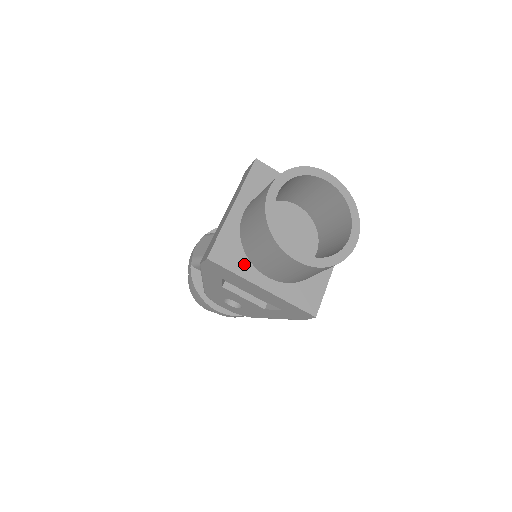
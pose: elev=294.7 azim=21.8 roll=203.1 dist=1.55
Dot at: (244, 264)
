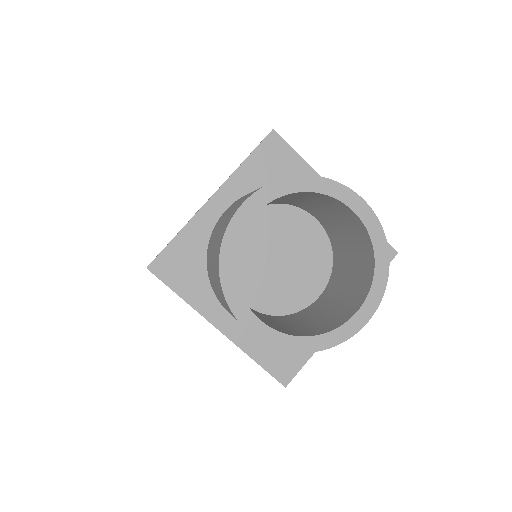
Dot at: (201, 288)
